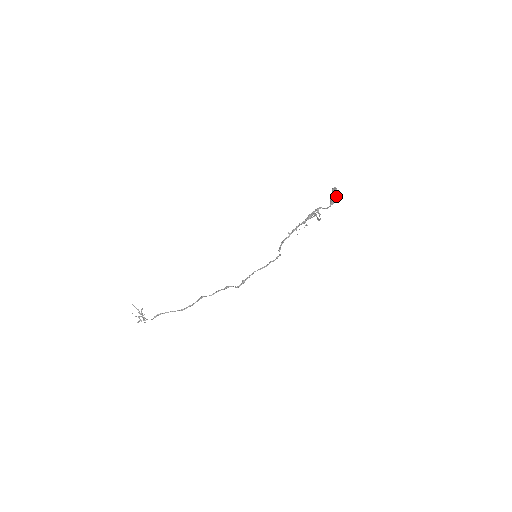
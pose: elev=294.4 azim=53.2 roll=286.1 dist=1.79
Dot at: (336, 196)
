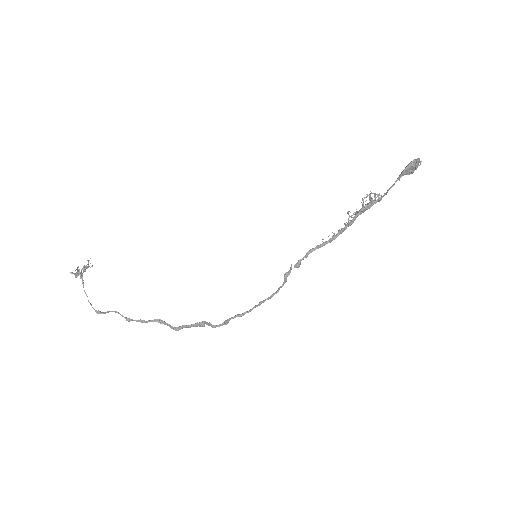
Dot at: (412, 161)
